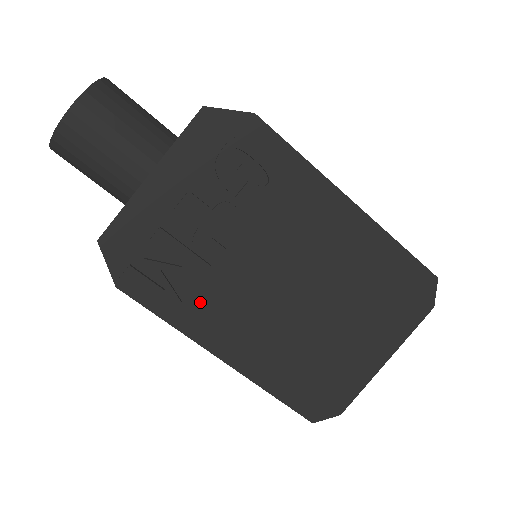
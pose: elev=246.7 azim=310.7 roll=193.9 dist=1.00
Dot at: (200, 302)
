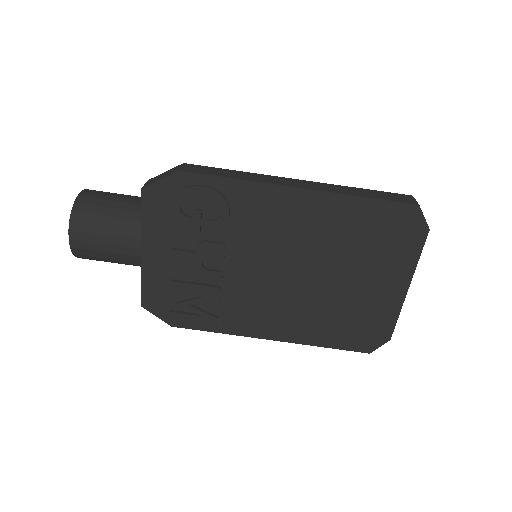
Dot at: (230, 312)
